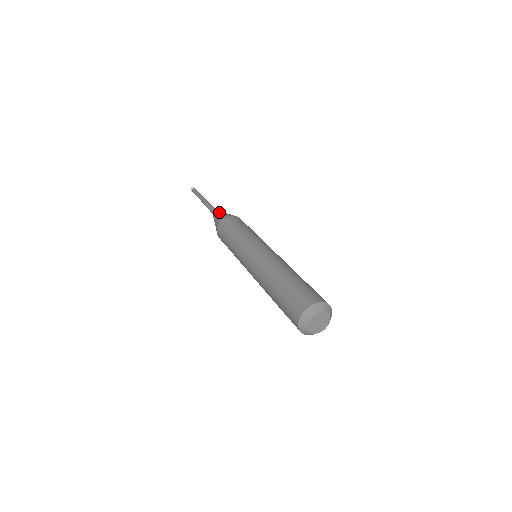
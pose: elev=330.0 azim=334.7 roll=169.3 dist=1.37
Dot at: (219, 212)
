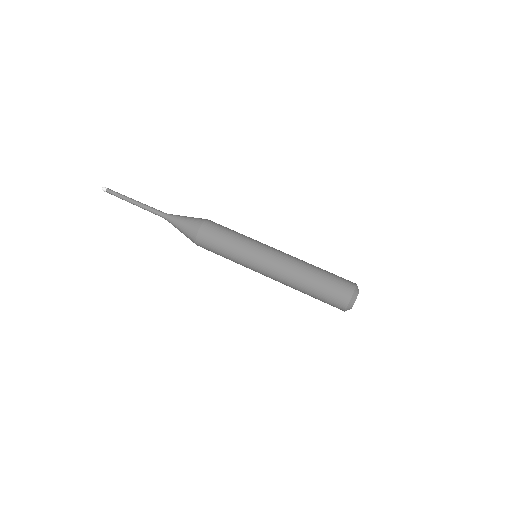
Dot at: (177, 223)
